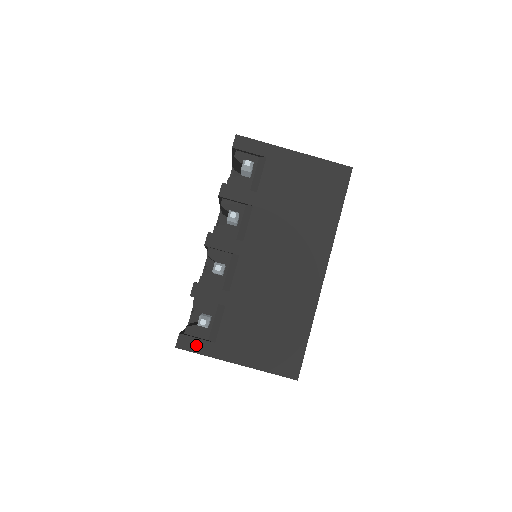
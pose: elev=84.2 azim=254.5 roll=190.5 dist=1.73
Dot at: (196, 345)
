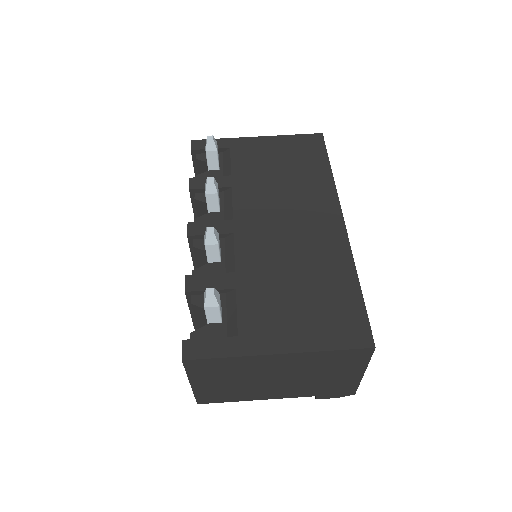
Dot at: (211, 347)
